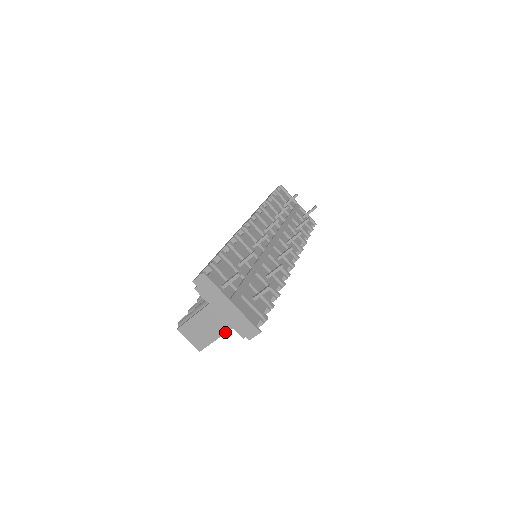
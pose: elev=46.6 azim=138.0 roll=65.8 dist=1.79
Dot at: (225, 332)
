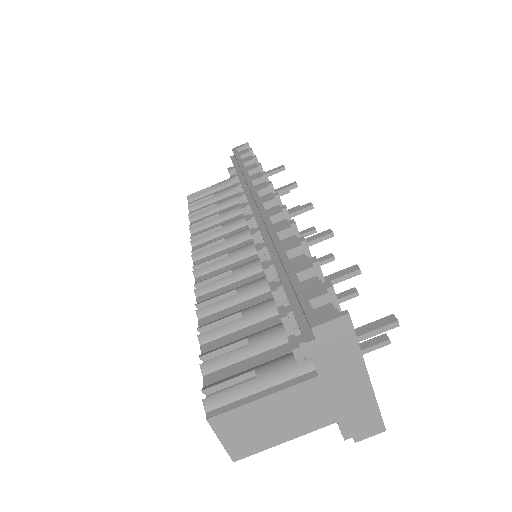
Dot at: (316, 428)
